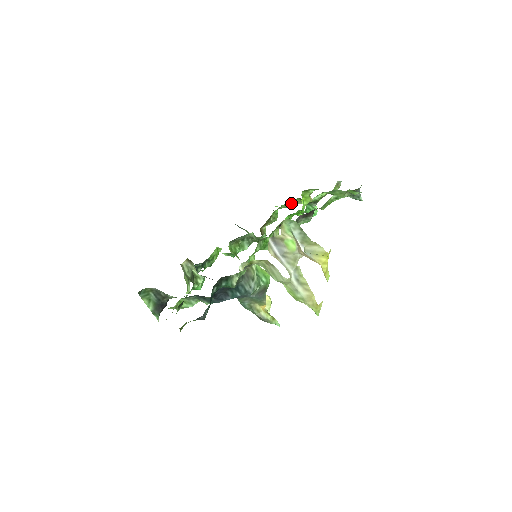
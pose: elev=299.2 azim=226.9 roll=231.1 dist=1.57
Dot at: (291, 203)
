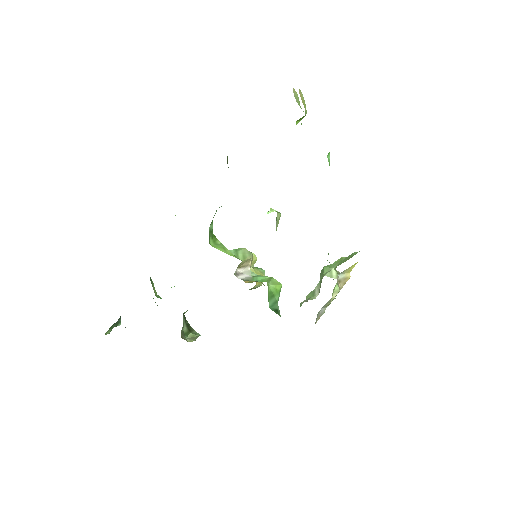
Dot at: occluded
